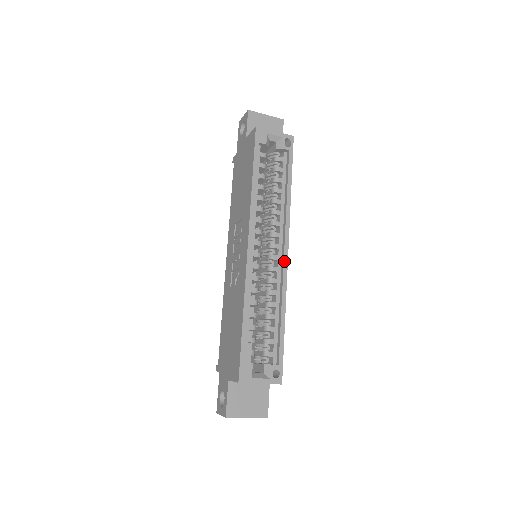
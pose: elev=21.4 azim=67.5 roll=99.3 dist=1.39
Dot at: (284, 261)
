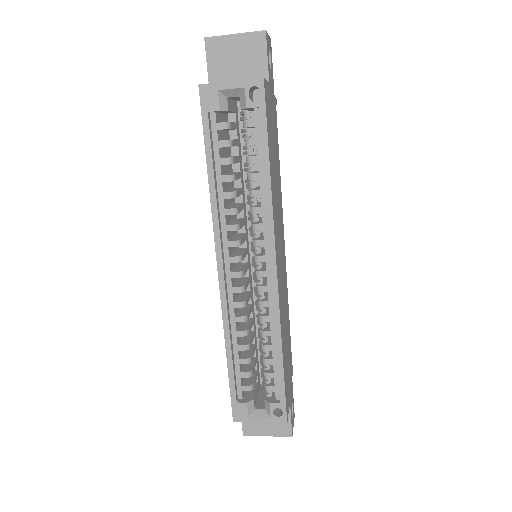
Dot at: (272, 281)
